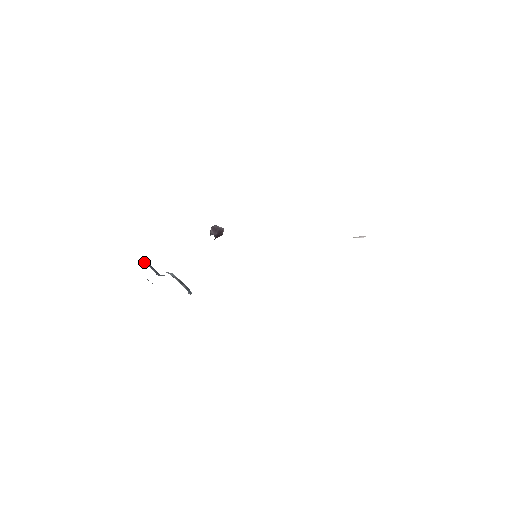
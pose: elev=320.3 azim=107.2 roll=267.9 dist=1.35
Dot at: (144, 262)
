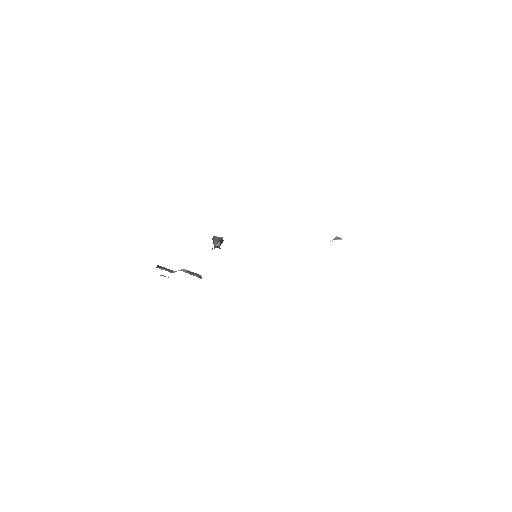
Dot at: (159, 268)
